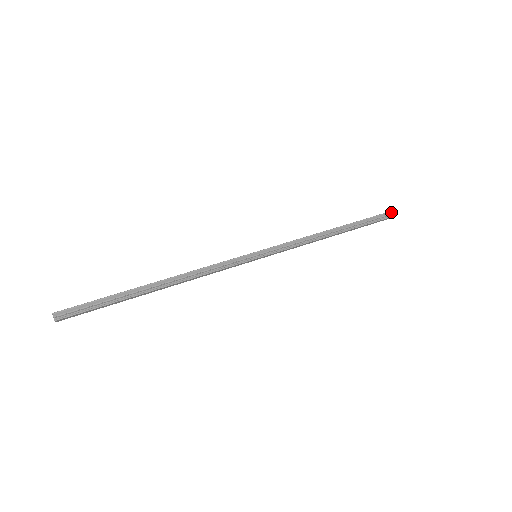
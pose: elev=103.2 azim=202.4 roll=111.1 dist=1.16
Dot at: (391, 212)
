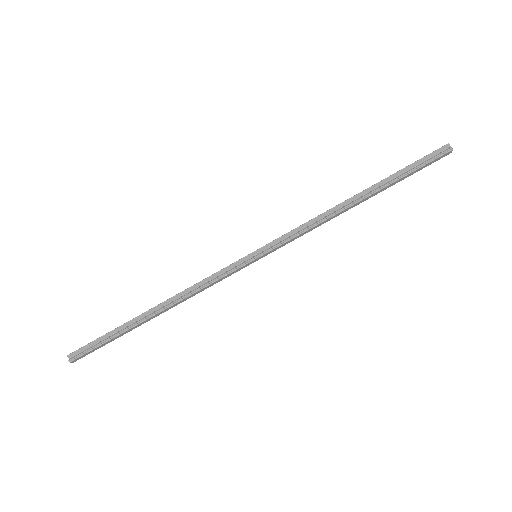
Dot at: (441, 149)
